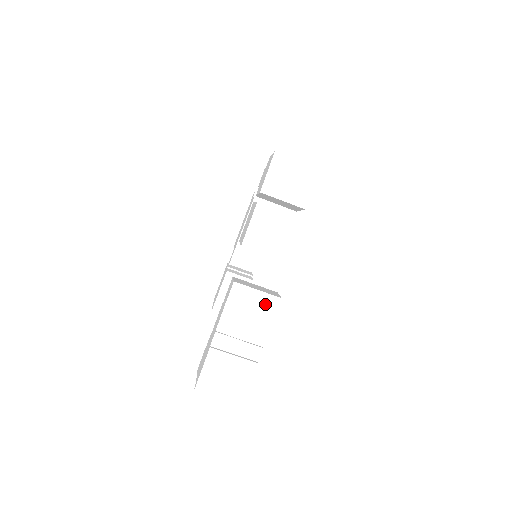
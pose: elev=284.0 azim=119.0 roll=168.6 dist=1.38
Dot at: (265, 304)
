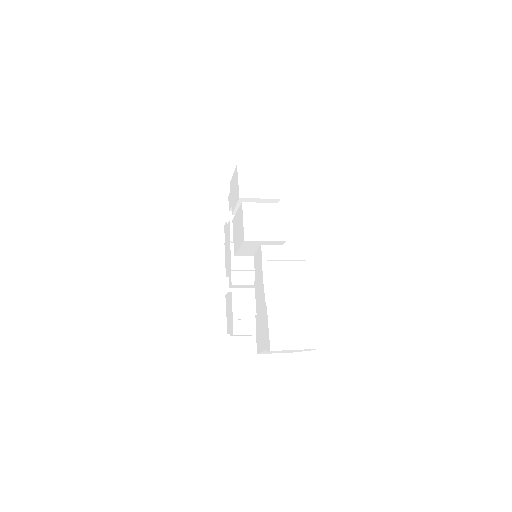
Dot at: (294, 255)
